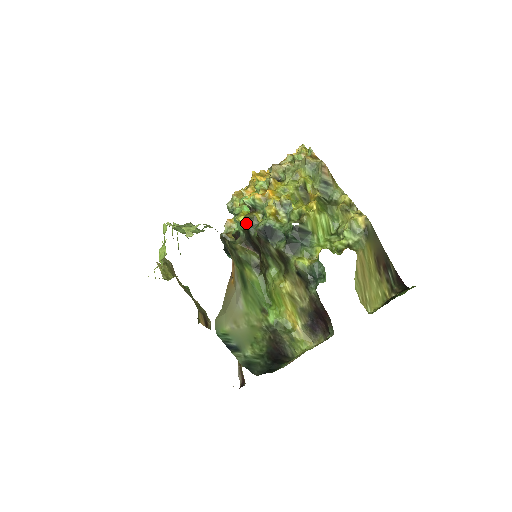
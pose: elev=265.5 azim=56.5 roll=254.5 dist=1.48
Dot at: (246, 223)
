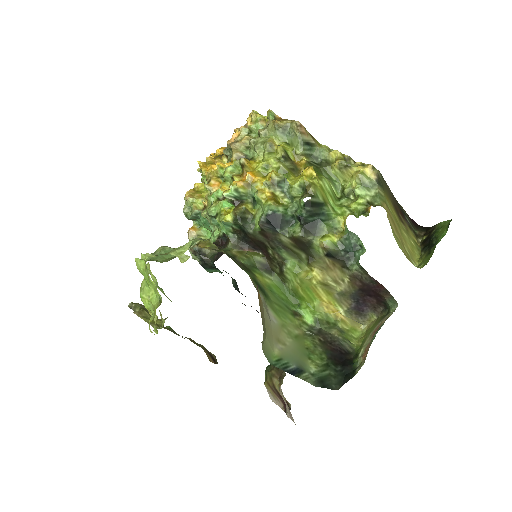
Dot at: (239, 220)
